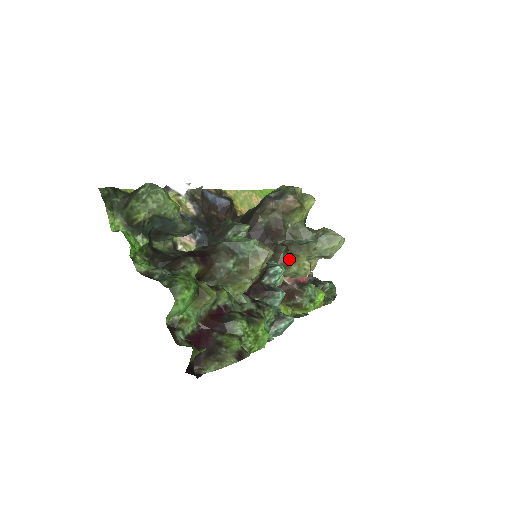
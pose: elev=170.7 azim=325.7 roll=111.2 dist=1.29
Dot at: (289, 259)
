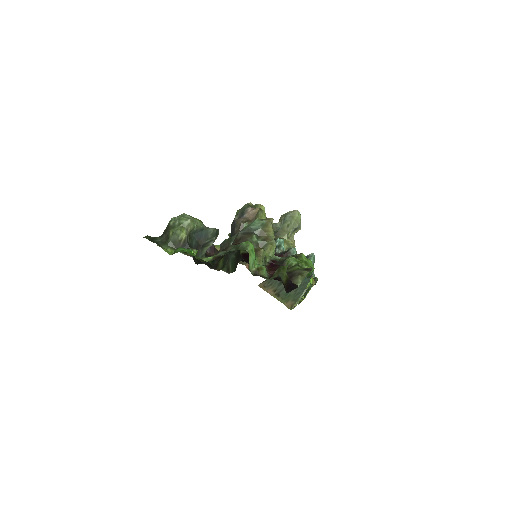
Dot at: occluded
